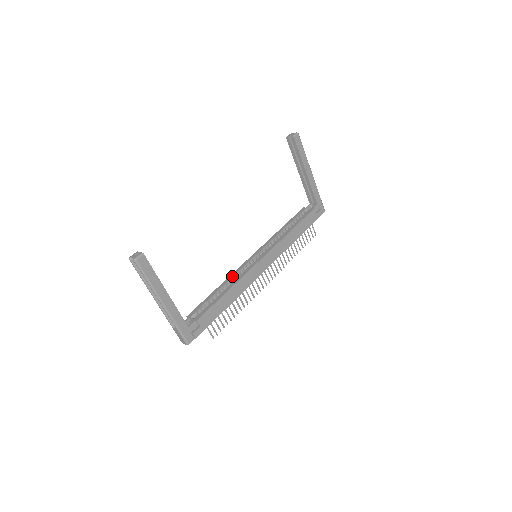
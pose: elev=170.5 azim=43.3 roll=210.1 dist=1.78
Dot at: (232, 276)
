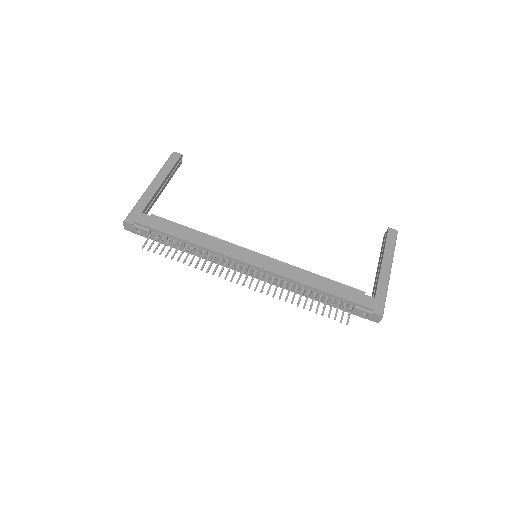
Dot at: occluded
